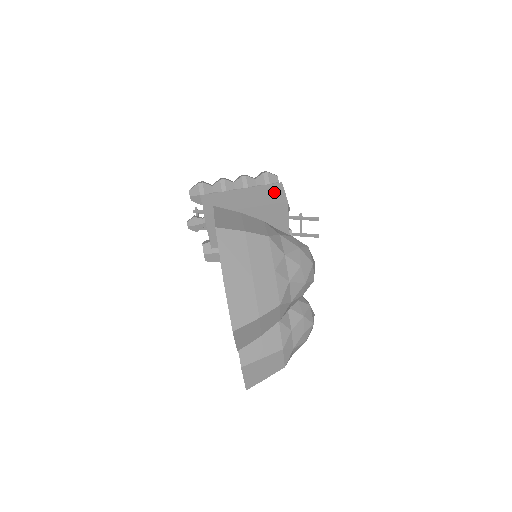
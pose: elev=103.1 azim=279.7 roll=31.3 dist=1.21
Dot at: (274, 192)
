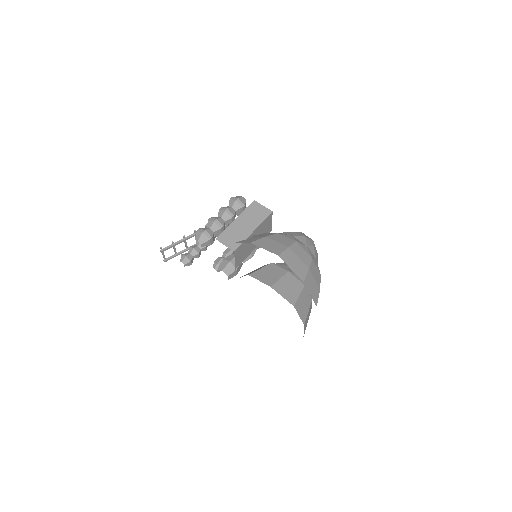
Dot at: (258, 210)
